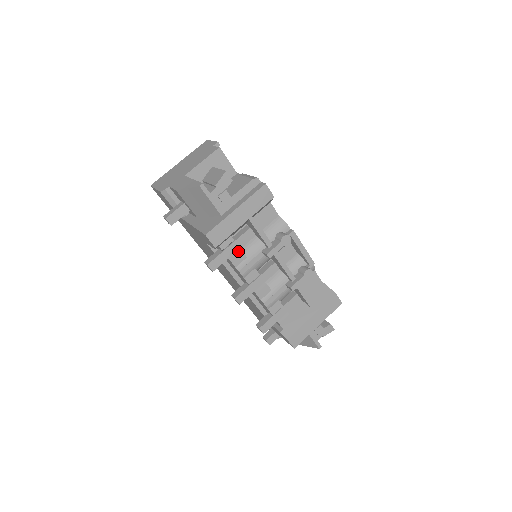
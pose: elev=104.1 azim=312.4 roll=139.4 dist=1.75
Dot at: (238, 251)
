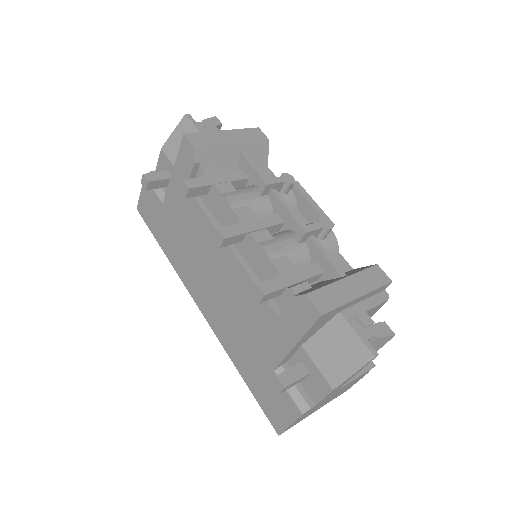
Dot at: (225, 183)
